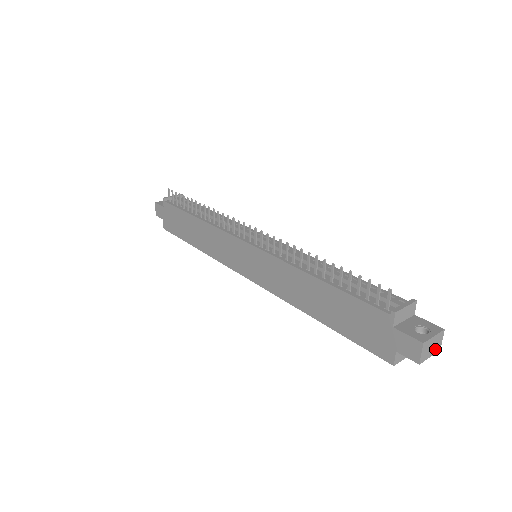
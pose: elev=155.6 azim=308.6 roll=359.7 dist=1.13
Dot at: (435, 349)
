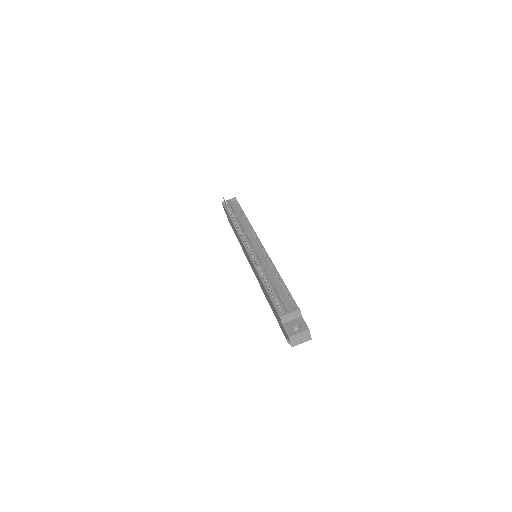
Dot at: (305, 339)
